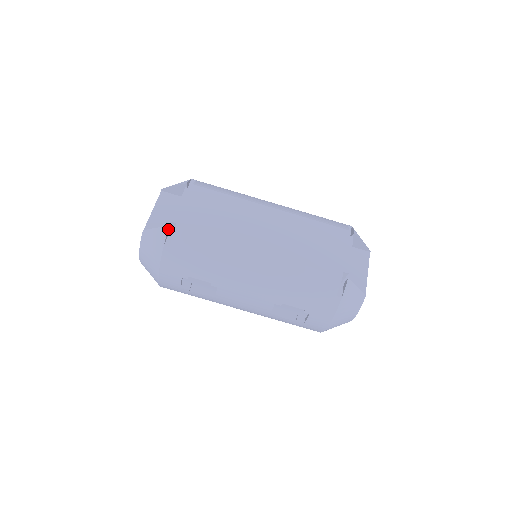
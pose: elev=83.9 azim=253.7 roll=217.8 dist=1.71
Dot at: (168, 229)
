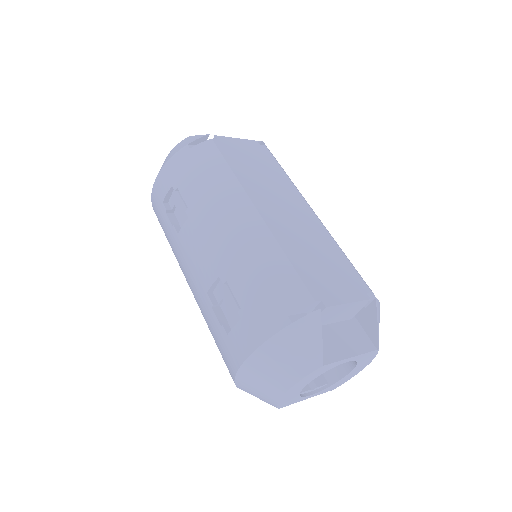
Dot at: (206, 137)
